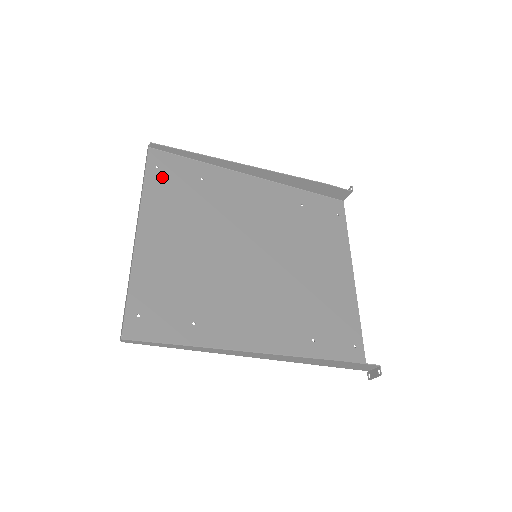
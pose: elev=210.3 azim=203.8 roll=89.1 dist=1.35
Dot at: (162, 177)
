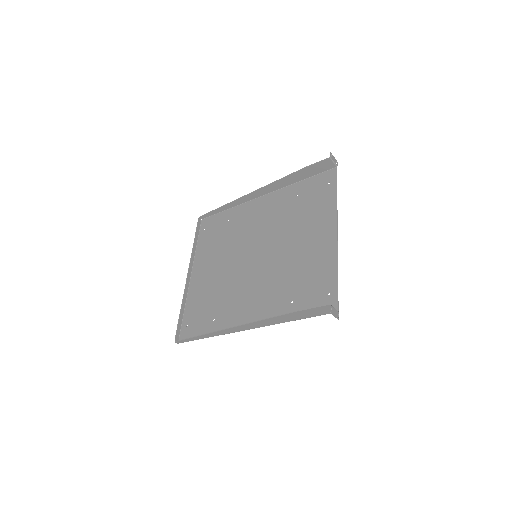
Dot at: (206, 234)
